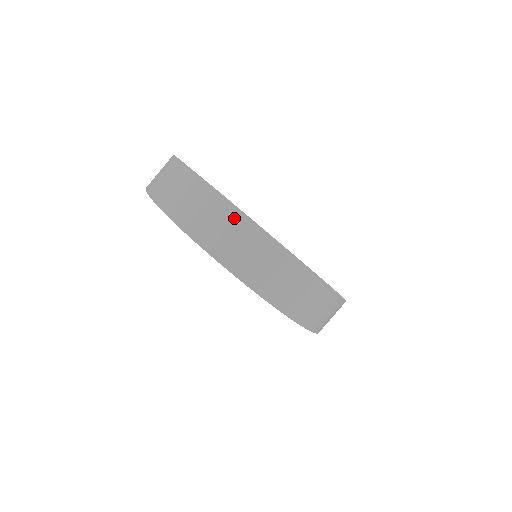
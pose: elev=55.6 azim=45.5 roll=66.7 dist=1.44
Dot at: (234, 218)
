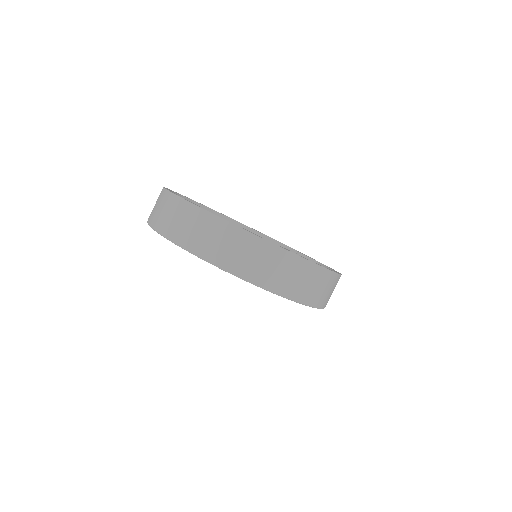
Dot at: (178, 205)
